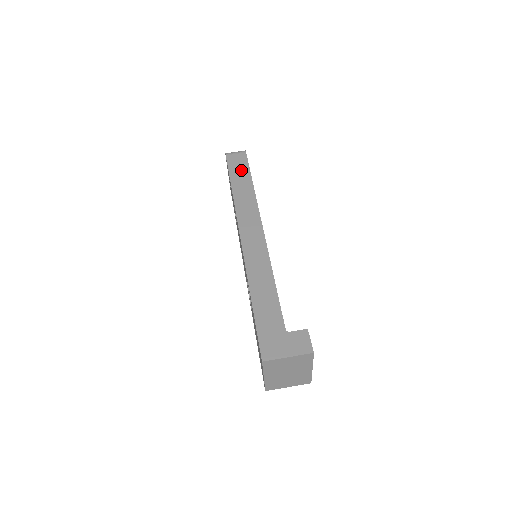
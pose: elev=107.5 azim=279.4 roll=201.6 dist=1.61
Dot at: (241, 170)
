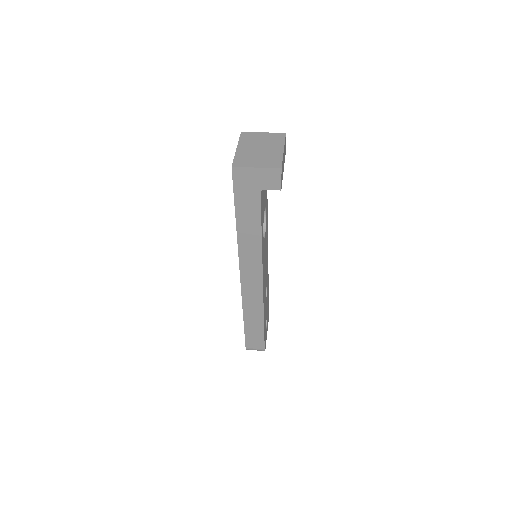
Dot at: occluded
